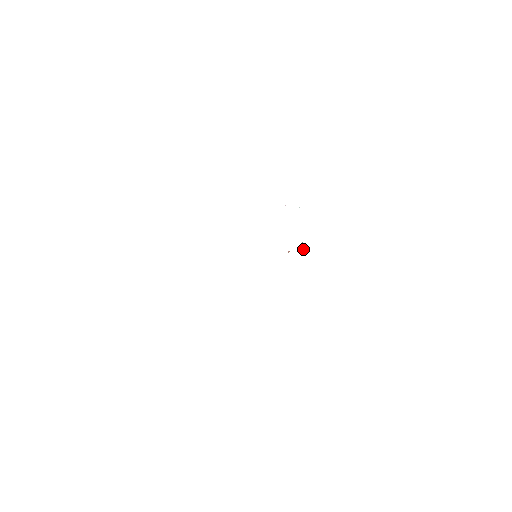
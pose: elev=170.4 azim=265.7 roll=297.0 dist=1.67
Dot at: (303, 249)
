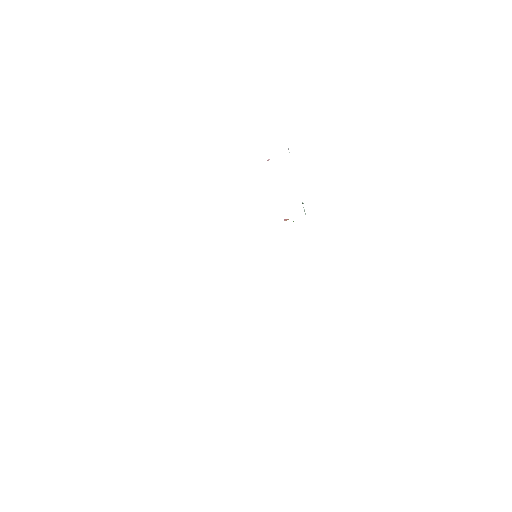
Dot at: (304, 210)
